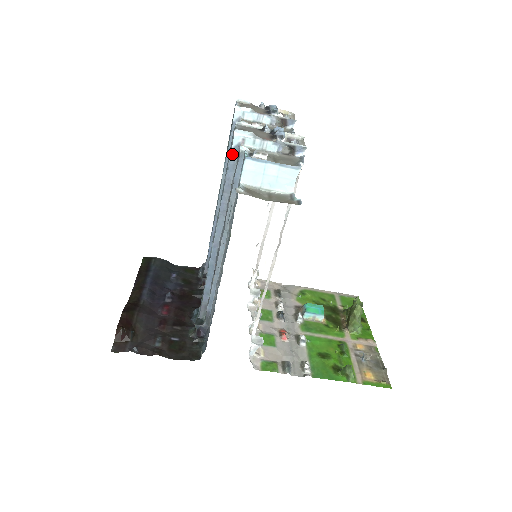
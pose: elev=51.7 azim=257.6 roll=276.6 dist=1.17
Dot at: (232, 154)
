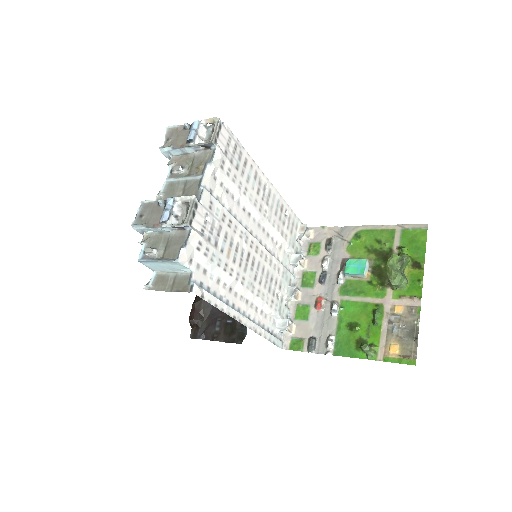
Dot at: occluded
